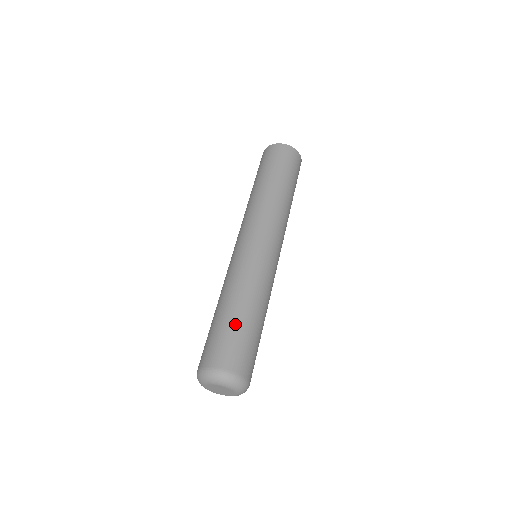
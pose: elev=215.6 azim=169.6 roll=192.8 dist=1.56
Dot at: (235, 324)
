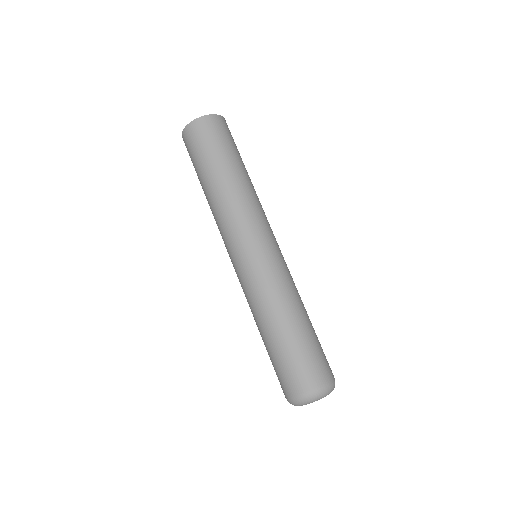
Dot at: (287, 346)
